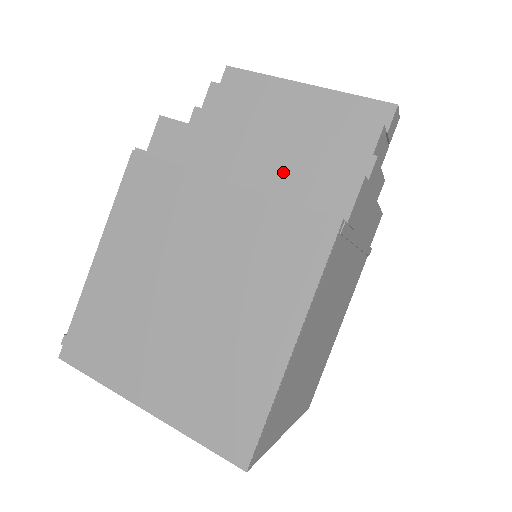
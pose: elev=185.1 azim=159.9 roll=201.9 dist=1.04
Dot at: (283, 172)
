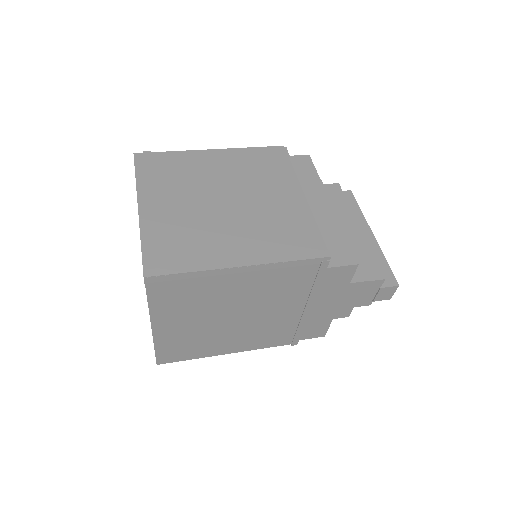
Dot at: (328, 225)
